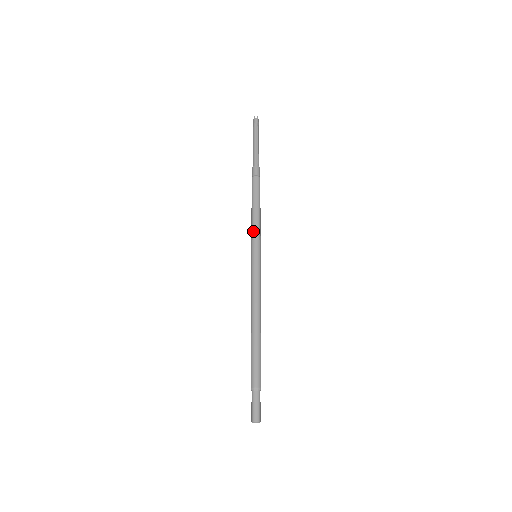
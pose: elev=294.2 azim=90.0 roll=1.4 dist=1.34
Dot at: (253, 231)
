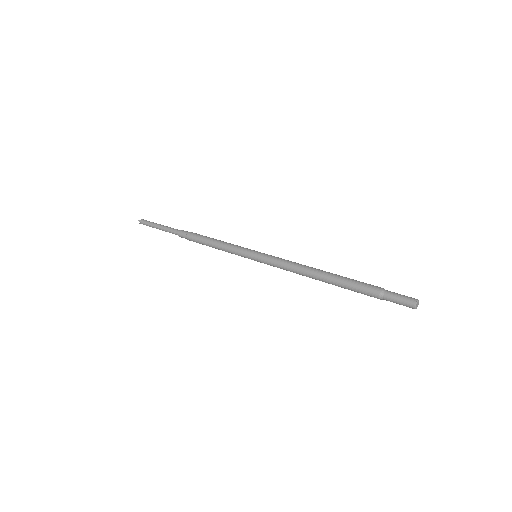
Dot at: (233, 247)
